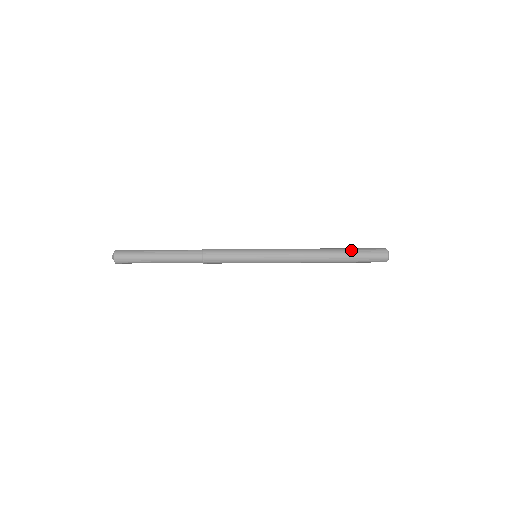
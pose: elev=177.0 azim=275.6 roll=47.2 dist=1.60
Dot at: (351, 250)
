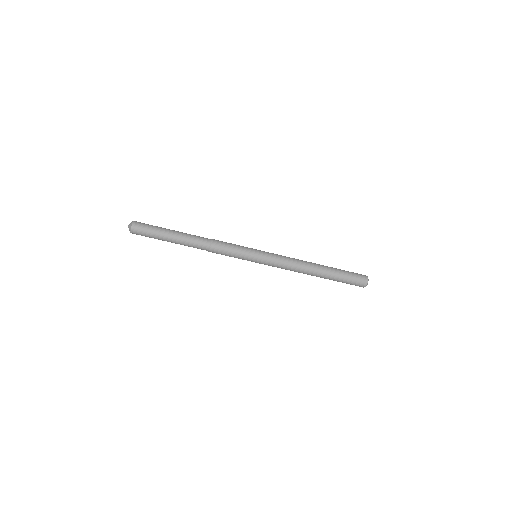
Dot at: (336, 268)
